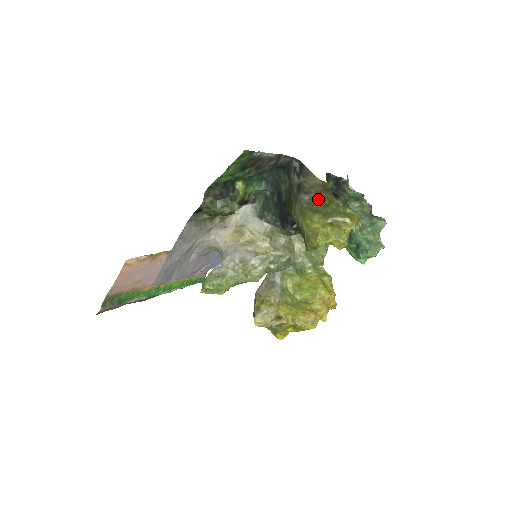
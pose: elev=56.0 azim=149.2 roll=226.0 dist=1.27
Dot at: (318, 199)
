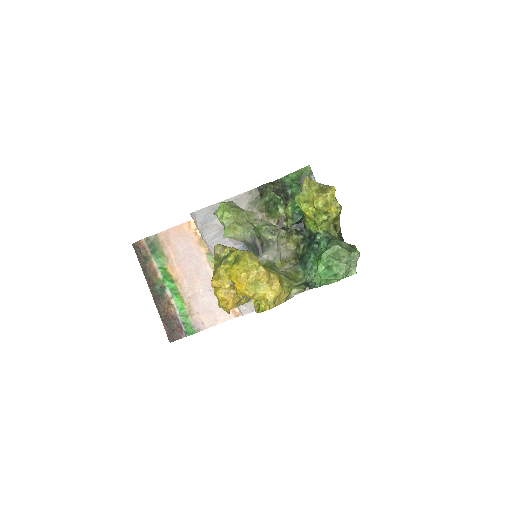
Dot at: occluded
